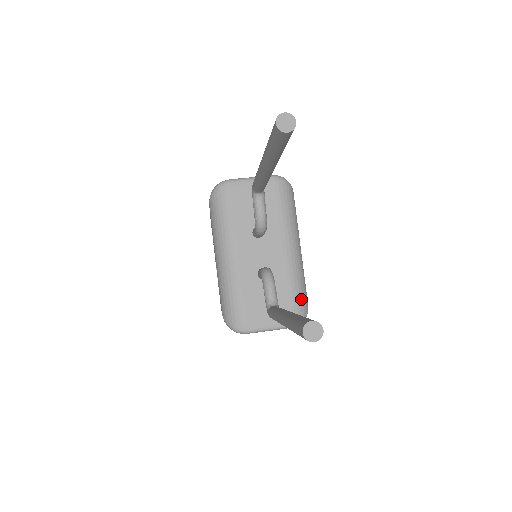
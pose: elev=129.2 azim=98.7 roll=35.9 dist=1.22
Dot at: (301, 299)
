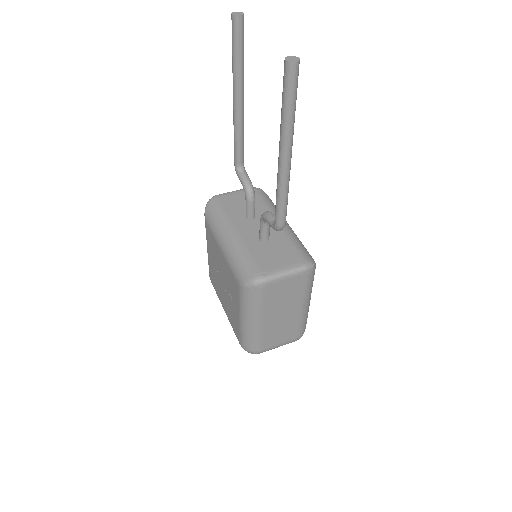
Dot at: (304, 250)
